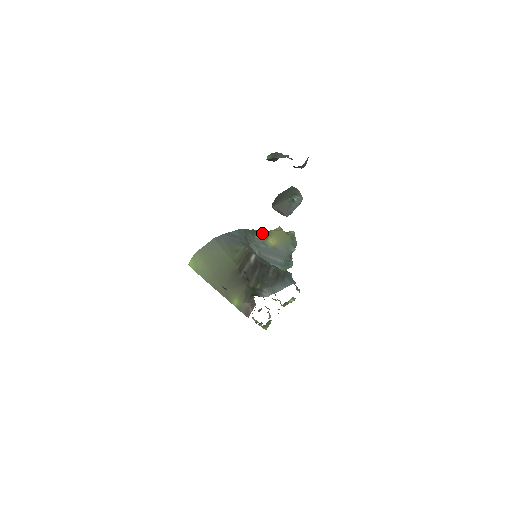
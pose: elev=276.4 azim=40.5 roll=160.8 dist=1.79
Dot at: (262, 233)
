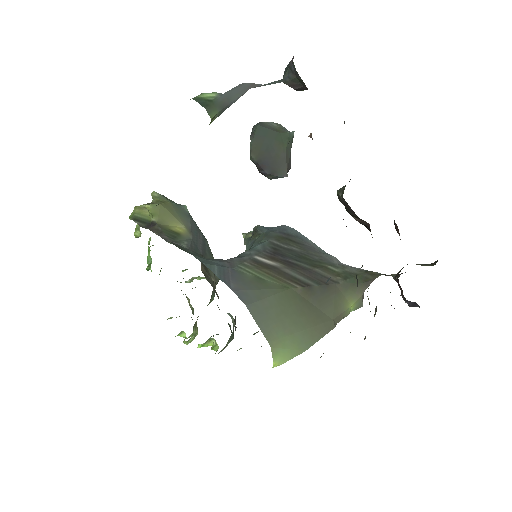
Dot at: (169, 235)
